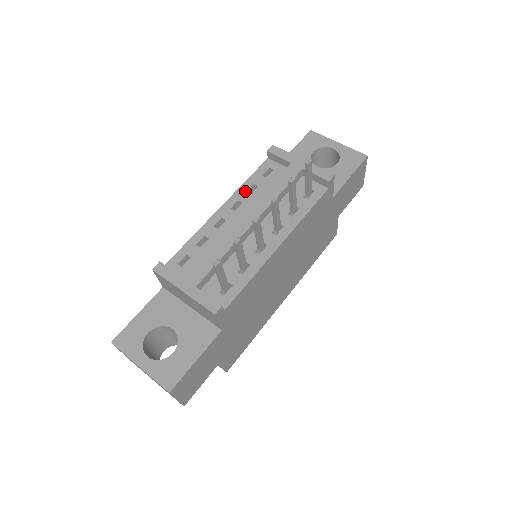
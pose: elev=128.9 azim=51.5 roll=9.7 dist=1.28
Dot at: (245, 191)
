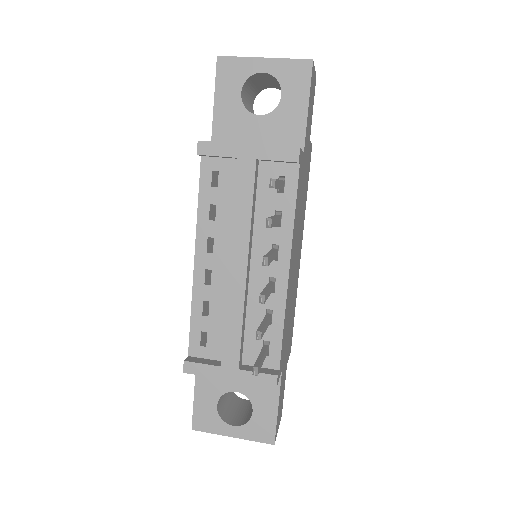
Dot at: (207, 220)
